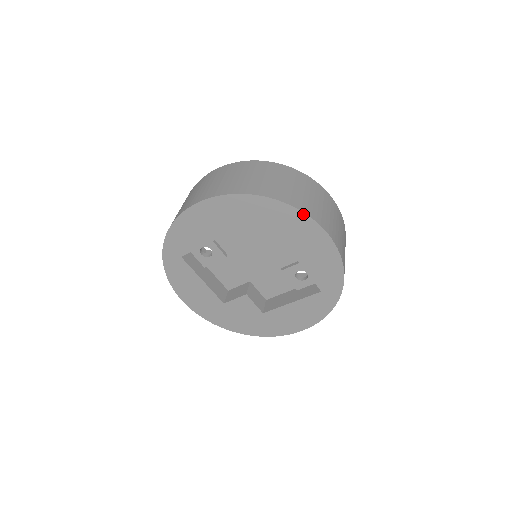
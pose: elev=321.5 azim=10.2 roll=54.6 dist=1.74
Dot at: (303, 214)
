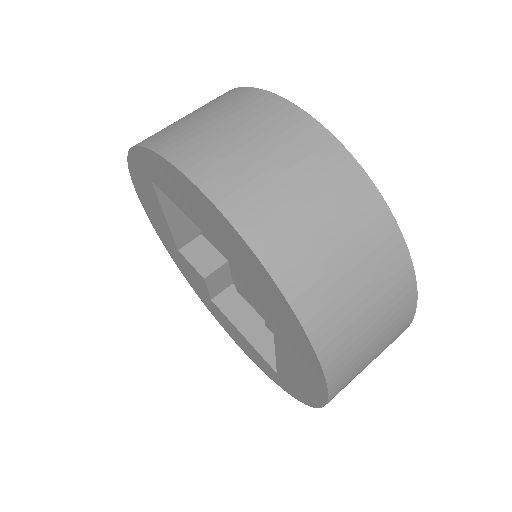
Dot at: (319, 365)
